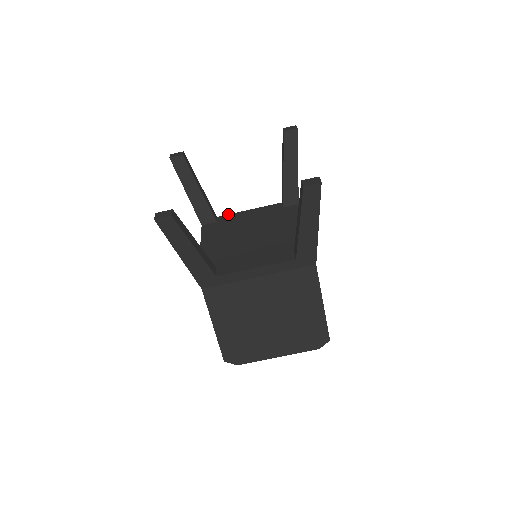
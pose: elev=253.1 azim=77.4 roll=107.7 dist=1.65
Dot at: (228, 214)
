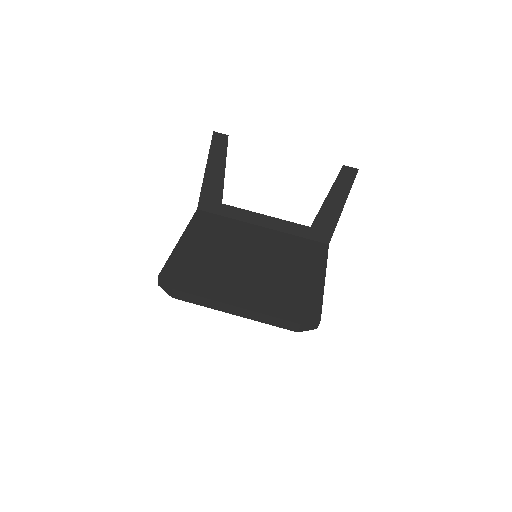
Dot at: occluded
